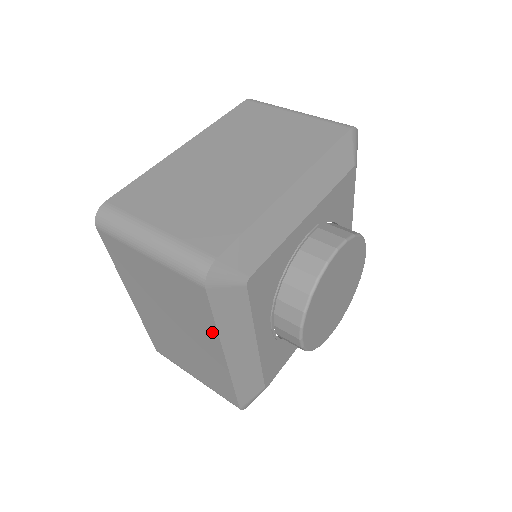
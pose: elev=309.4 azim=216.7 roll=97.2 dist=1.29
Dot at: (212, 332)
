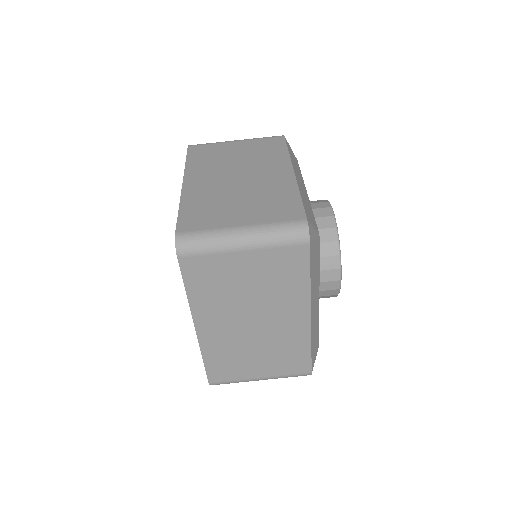
Dot at: (303, 292)
